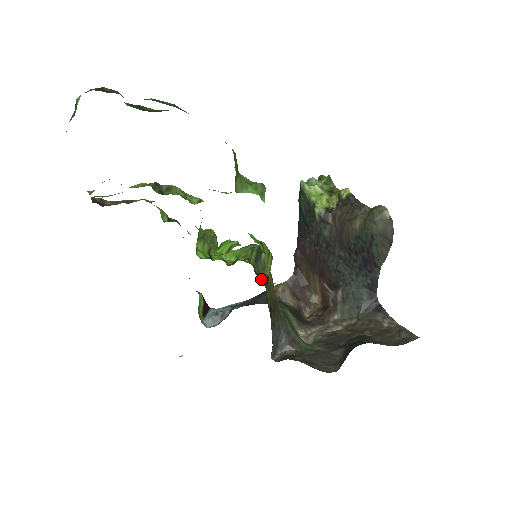
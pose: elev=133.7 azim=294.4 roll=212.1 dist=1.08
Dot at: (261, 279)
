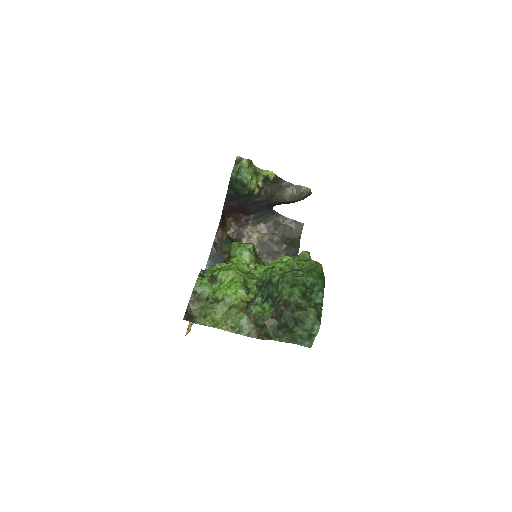
Dot at: occluded
